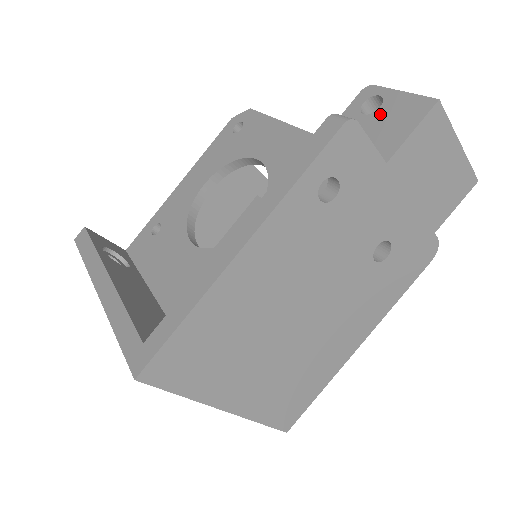
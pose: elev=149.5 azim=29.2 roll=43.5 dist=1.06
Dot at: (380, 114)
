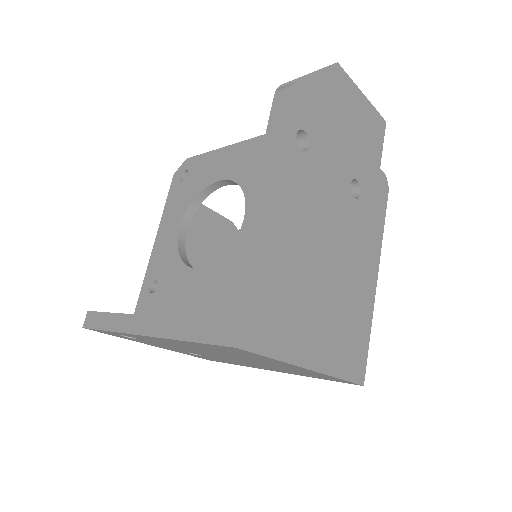
Dot at: occluded
